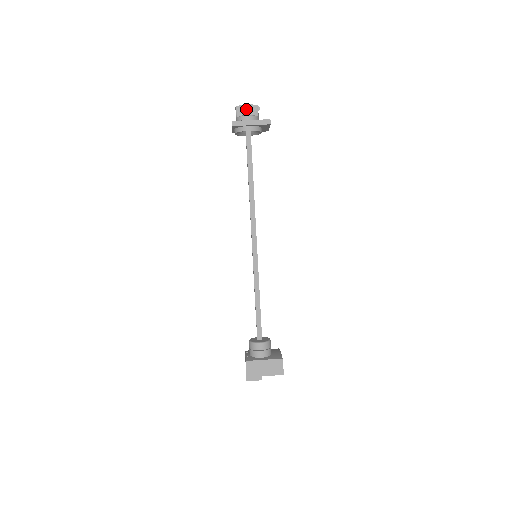
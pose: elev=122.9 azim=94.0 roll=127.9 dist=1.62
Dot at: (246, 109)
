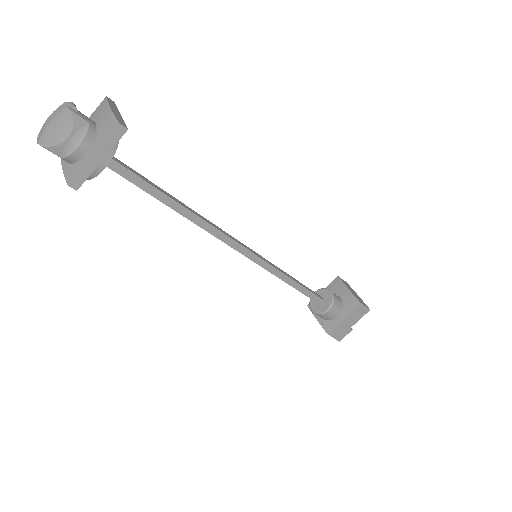
Dot at: (57, 132)
